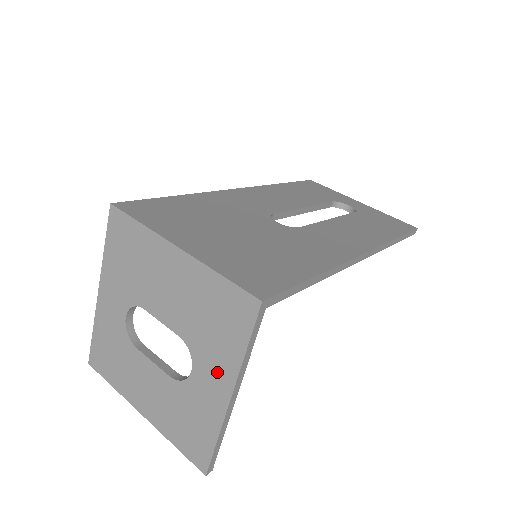
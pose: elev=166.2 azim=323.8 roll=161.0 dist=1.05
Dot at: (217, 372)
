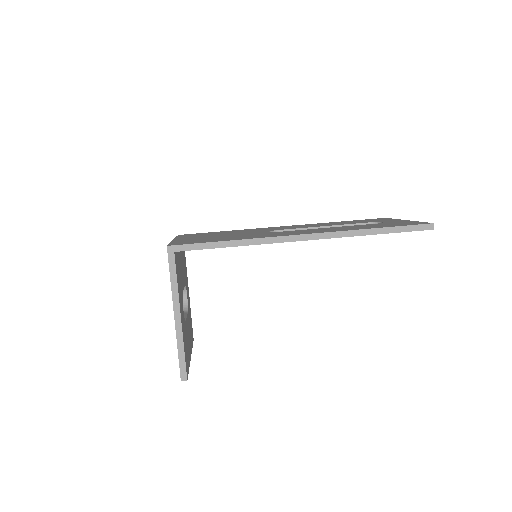
Dot at: occluded
